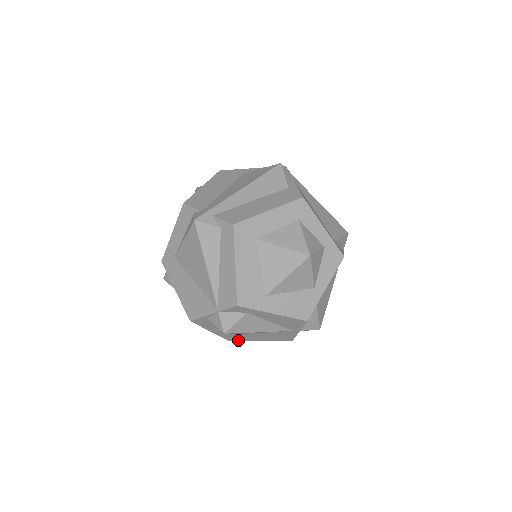
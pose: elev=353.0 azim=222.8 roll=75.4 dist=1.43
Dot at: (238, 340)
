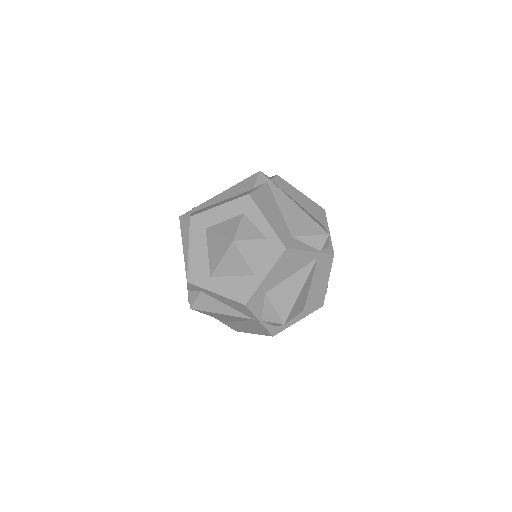
Dot at: (241, 331)
